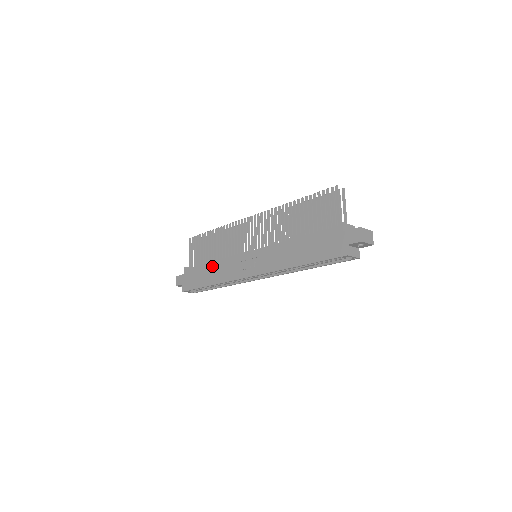
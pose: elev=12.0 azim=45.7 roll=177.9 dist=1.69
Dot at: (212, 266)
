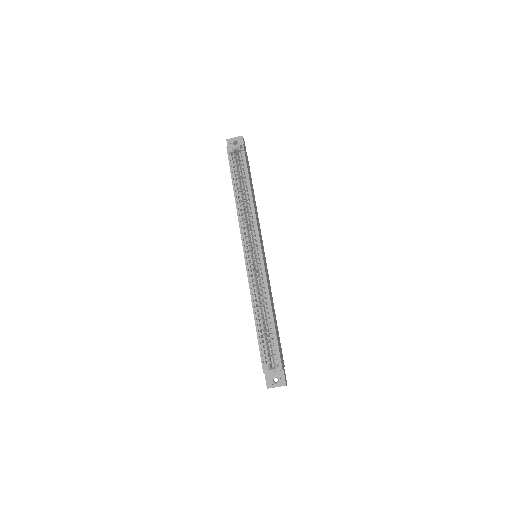
Dot at: occluded
